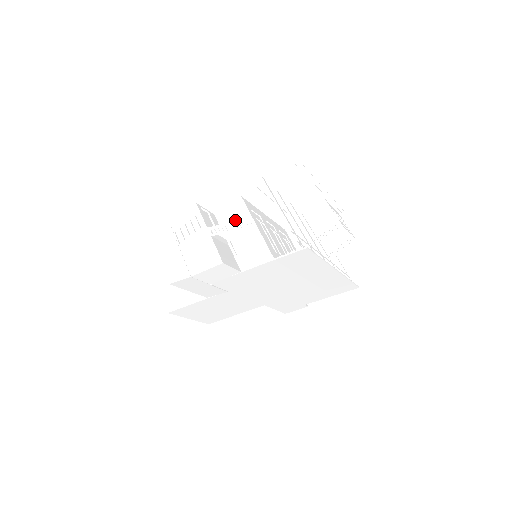
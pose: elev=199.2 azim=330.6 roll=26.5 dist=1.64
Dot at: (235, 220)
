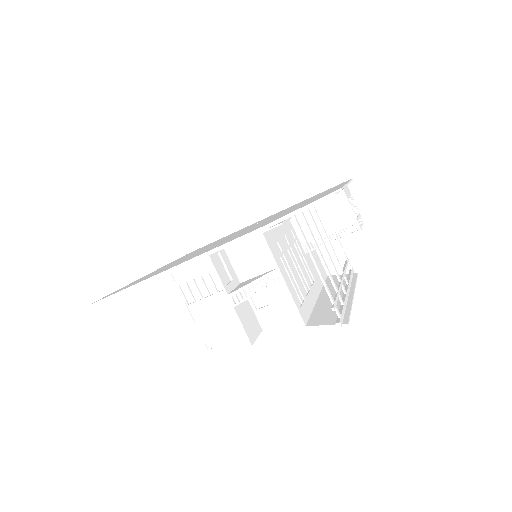
Dot at: (254, 264)
